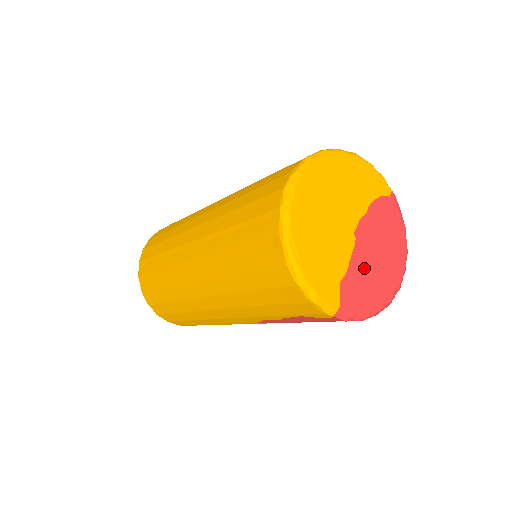
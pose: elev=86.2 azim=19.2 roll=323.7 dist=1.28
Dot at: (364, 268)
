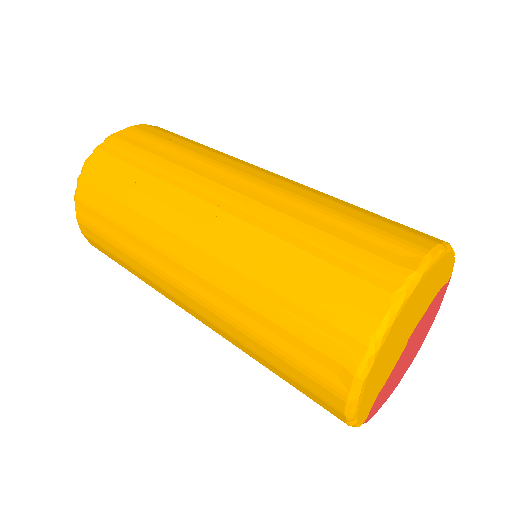
Dot at: (397, 369)
